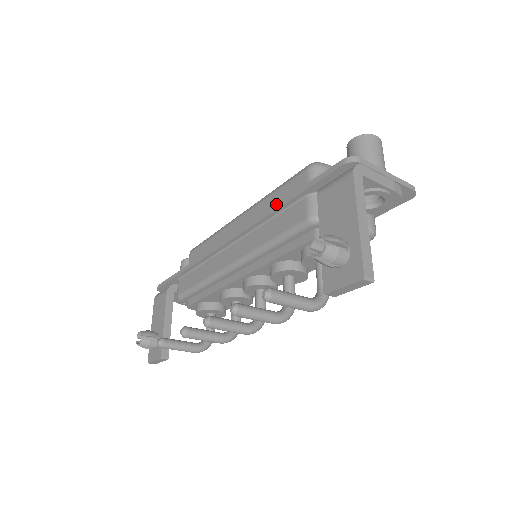
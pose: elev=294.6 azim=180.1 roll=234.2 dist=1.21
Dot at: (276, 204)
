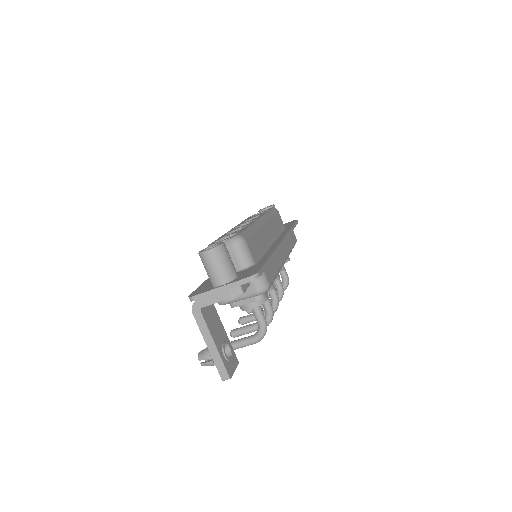
Dot at: occluded
